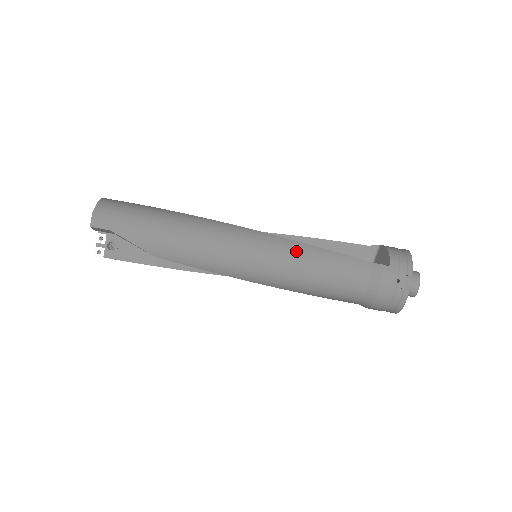
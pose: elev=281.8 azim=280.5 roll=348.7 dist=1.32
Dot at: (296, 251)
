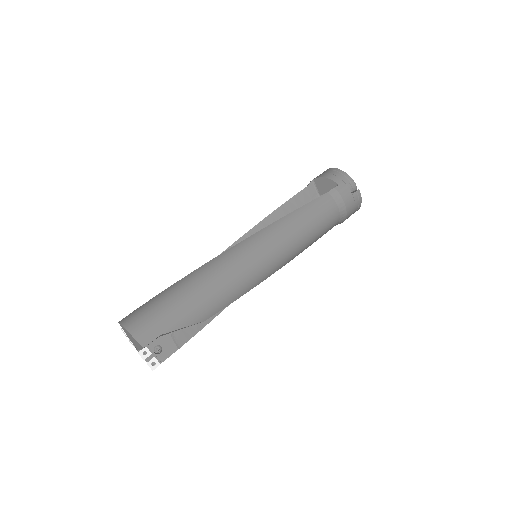
Dot at: (285, 226)
